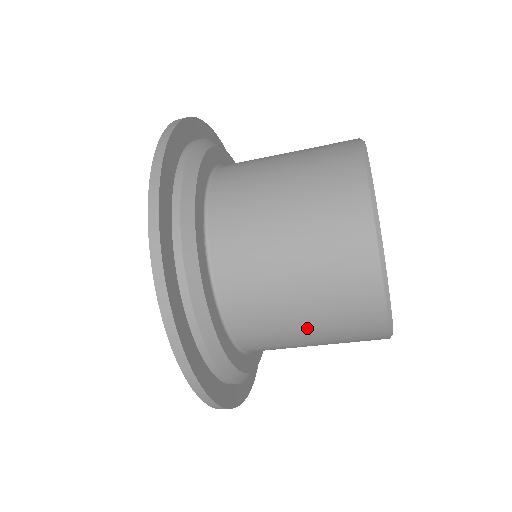
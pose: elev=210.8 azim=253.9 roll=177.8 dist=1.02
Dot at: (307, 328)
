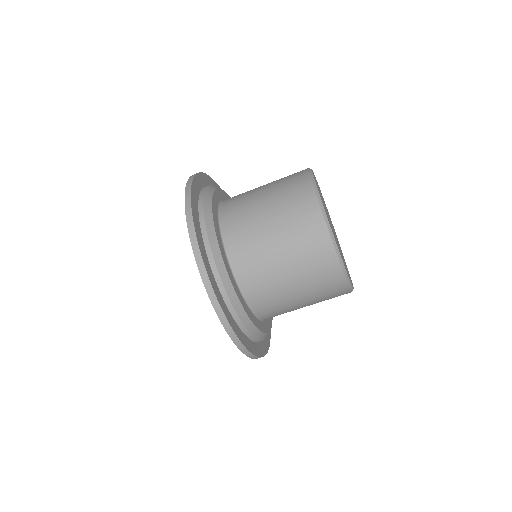
Dot at: (291, 278)
